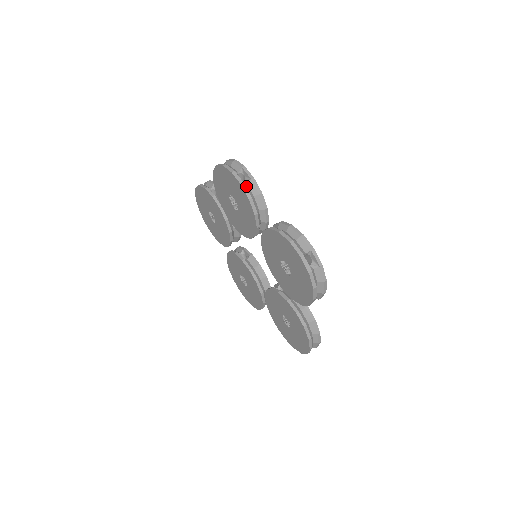
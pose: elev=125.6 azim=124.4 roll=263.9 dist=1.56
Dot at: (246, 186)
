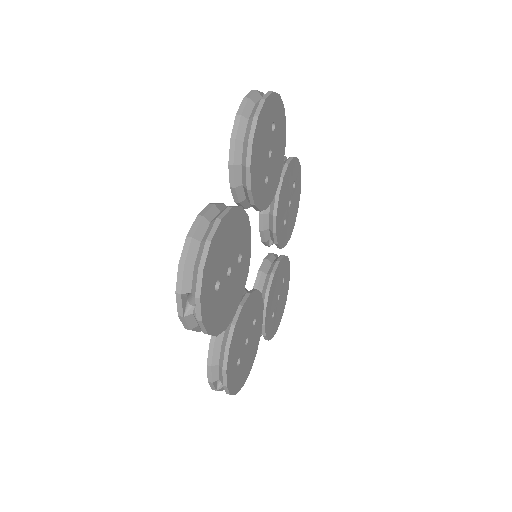
Dot at: (285, 157)
